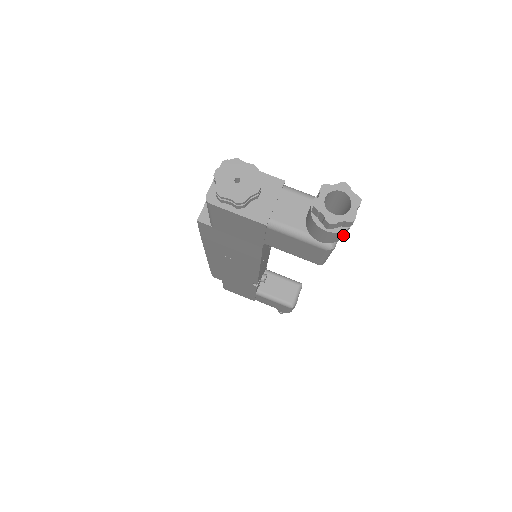
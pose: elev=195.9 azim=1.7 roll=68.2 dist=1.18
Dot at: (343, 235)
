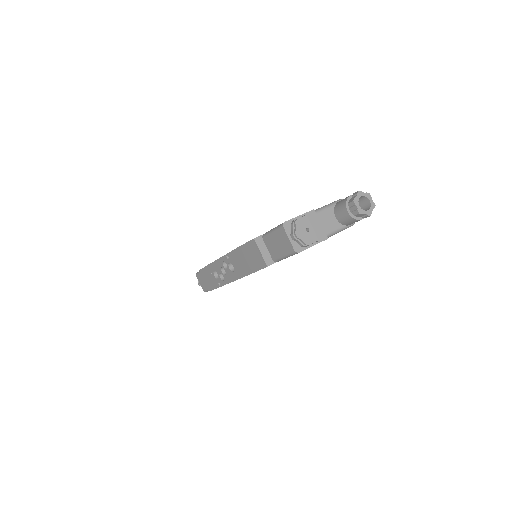
Dot at: occluded
